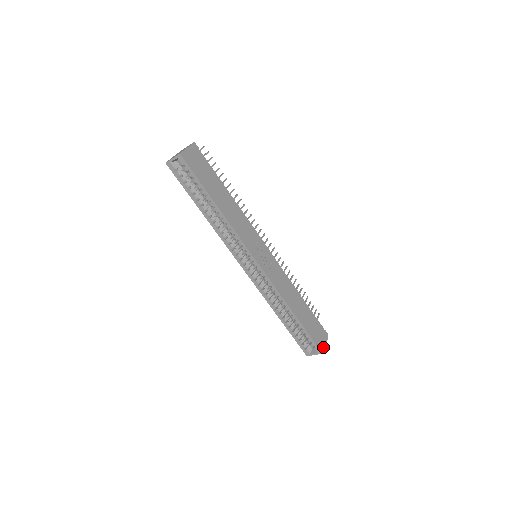
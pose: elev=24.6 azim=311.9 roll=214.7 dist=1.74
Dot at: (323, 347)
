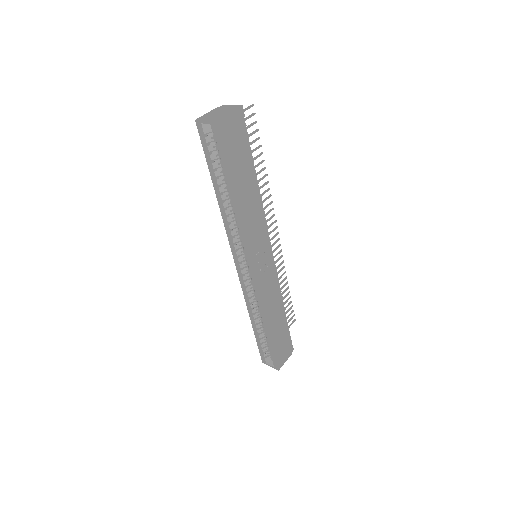
Dot at: (282, 364)
